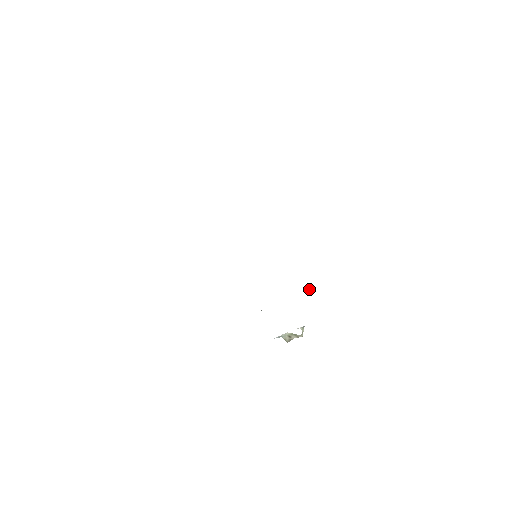
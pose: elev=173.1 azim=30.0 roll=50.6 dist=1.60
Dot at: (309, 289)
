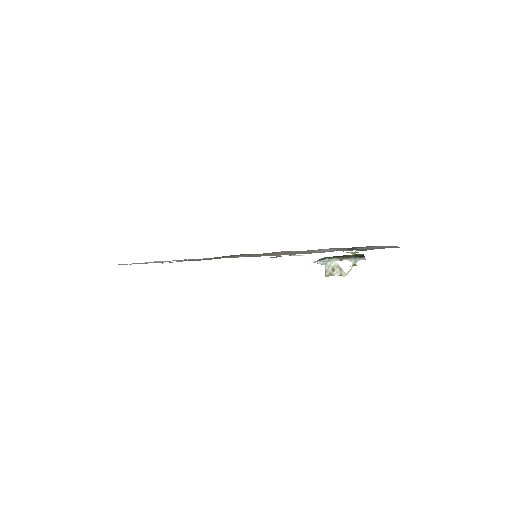
Dot at: (354, 253)
